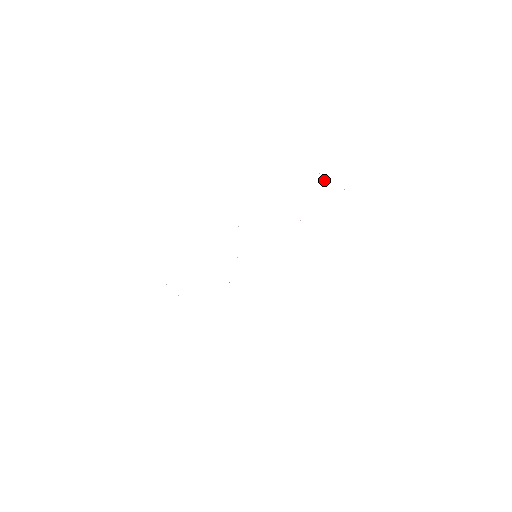
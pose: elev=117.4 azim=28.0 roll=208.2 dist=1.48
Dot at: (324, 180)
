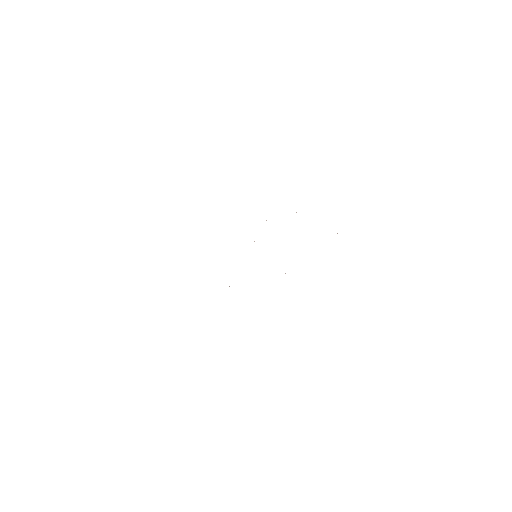
Dot at: occluded
